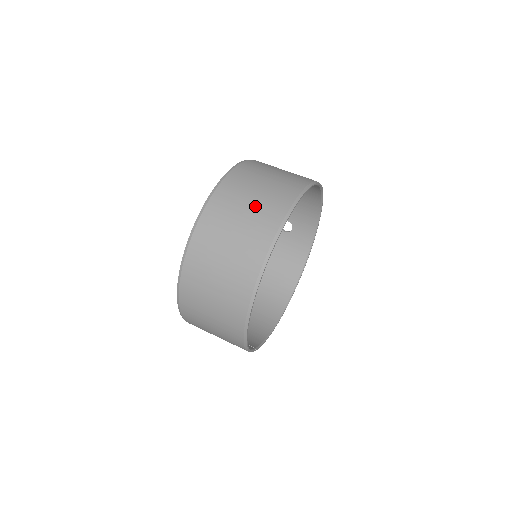
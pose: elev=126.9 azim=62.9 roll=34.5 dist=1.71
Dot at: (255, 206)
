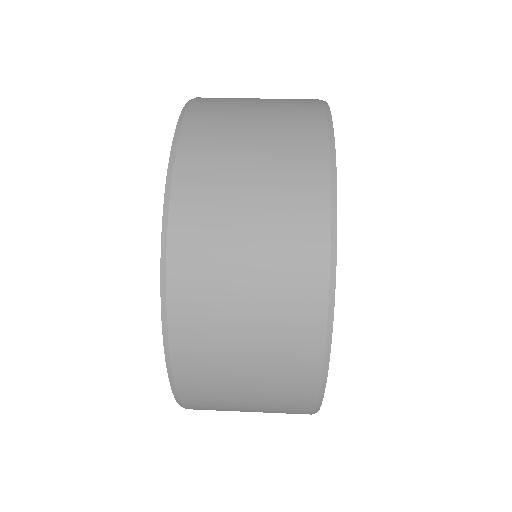
Dot at: (265, 178)
